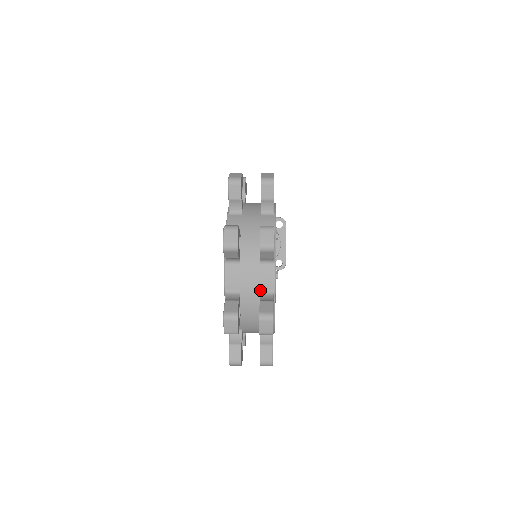
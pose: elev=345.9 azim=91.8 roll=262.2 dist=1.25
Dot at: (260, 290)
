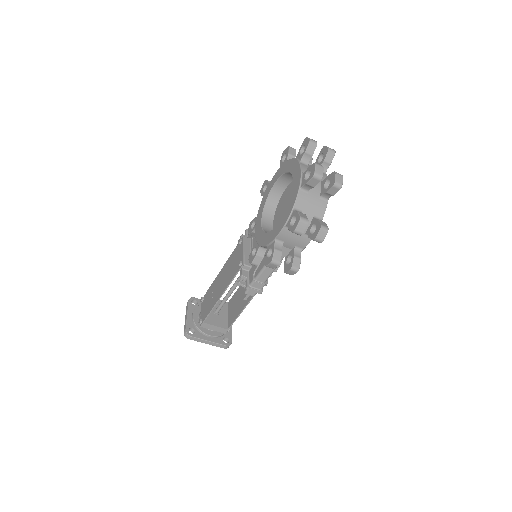
Dot at: (321, 180)
